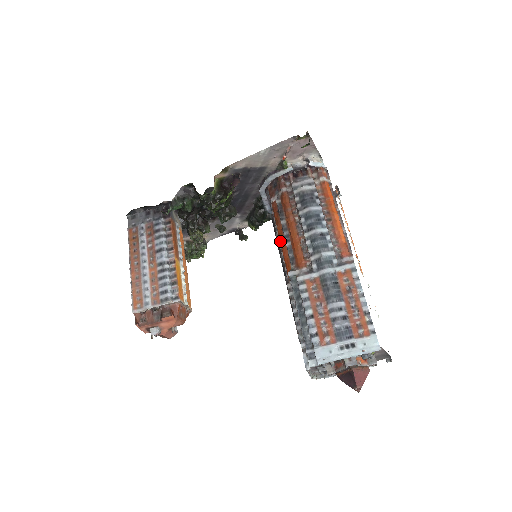
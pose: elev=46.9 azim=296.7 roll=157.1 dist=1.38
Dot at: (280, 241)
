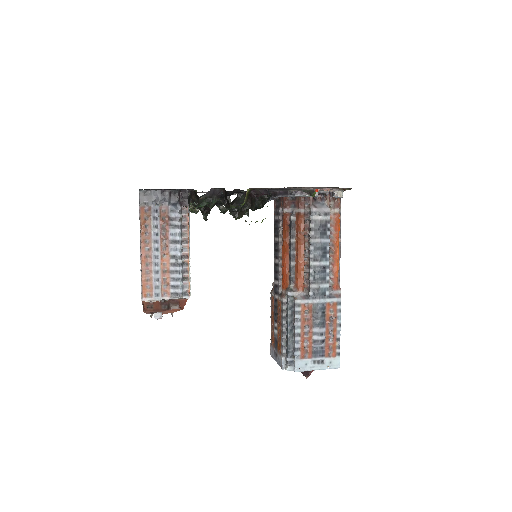
Dot at: (283, 253)
